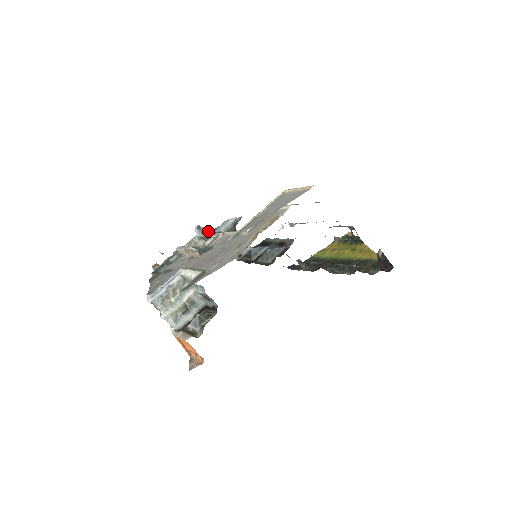
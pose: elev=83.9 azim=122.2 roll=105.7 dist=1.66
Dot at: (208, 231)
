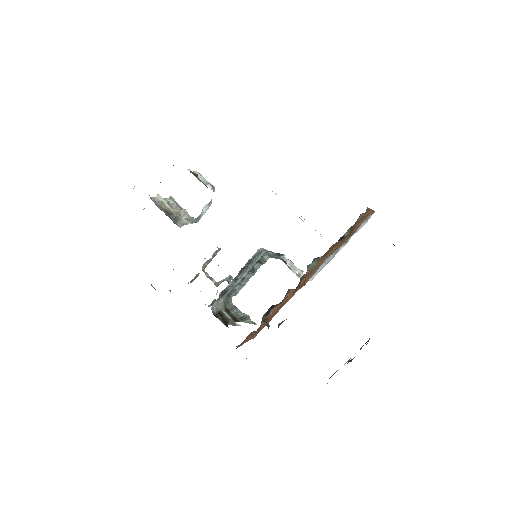
Dot at: occluded
